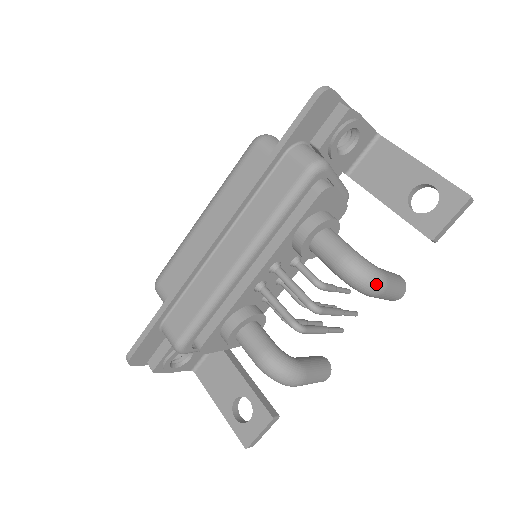
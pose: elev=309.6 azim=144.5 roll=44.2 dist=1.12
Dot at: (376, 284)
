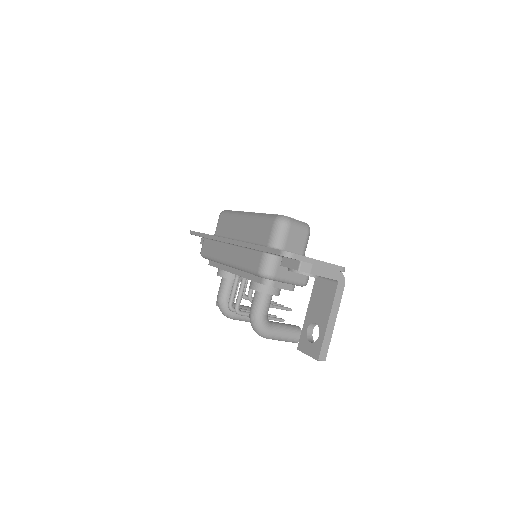
Dot at: (259, 334)
